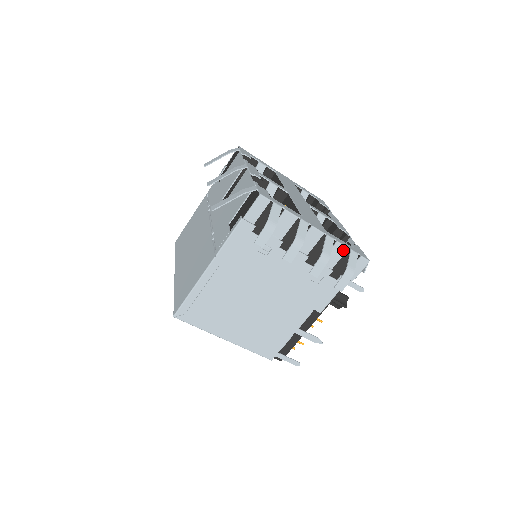
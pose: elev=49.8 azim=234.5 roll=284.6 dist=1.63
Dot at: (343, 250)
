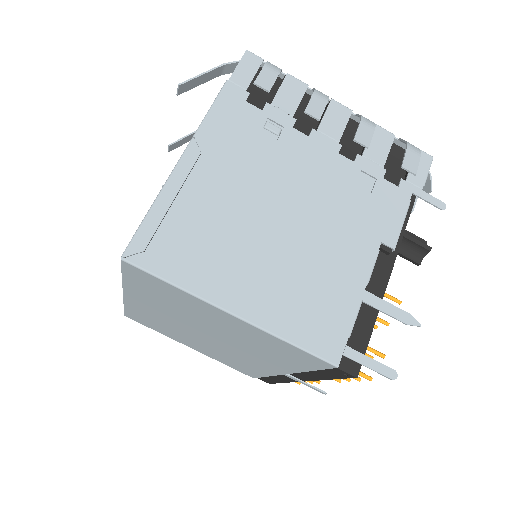
Dot at: (388, 137)
